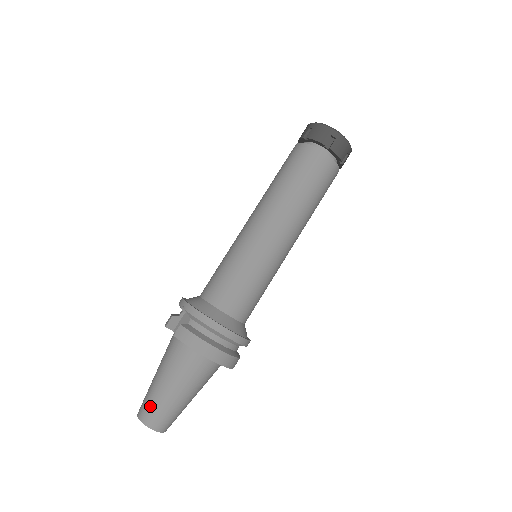
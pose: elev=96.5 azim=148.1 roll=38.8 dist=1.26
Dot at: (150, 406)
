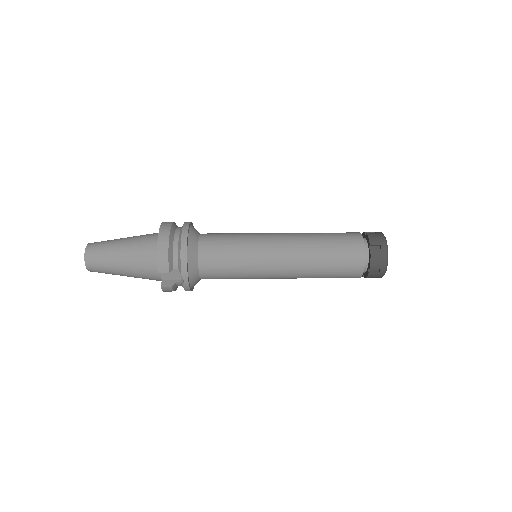
Dot at: occluded
